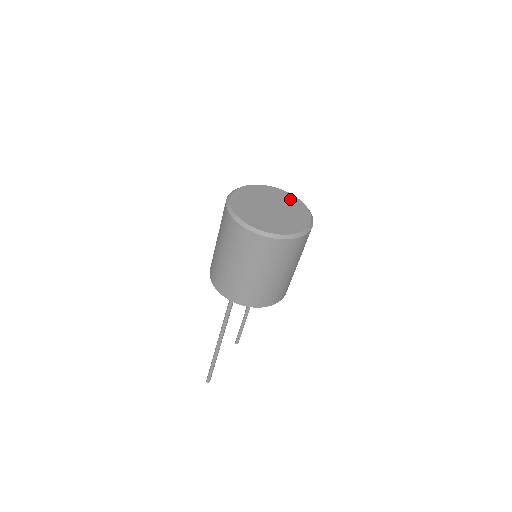
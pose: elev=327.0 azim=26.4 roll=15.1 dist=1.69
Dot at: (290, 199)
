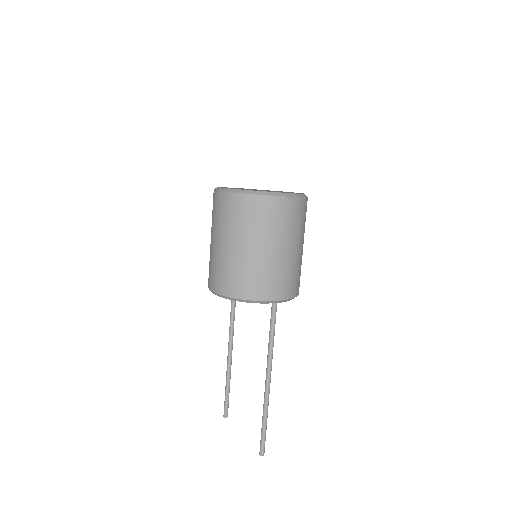
Dot at: occluded
